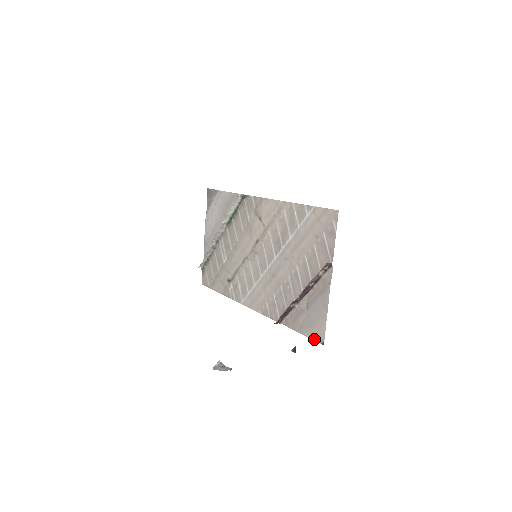
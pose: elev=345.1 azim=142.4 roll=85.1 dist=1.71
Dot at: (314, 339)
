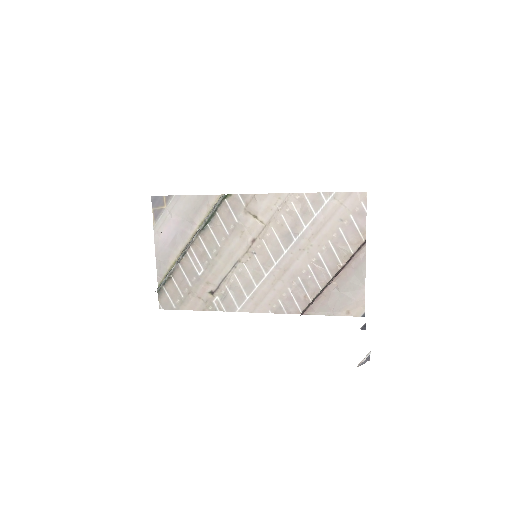
Dot at: (352, 315)
